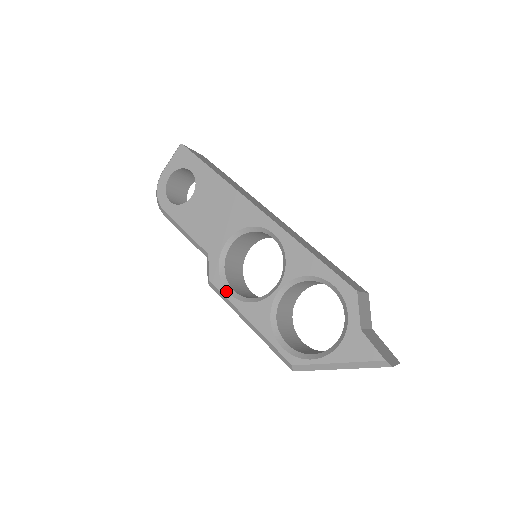
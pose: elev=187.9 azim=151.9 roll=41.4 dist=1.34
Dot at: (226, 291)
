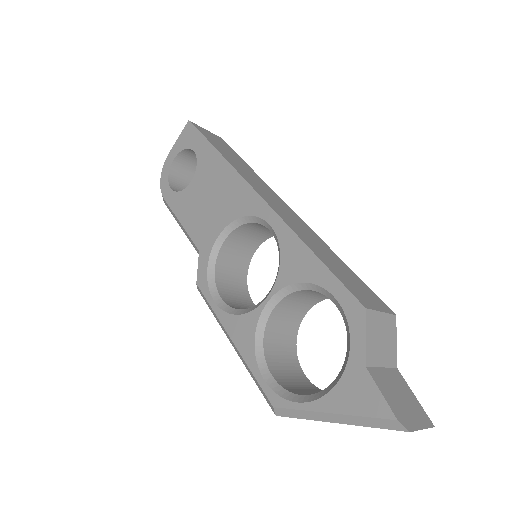
Dot at: (211, 298)
